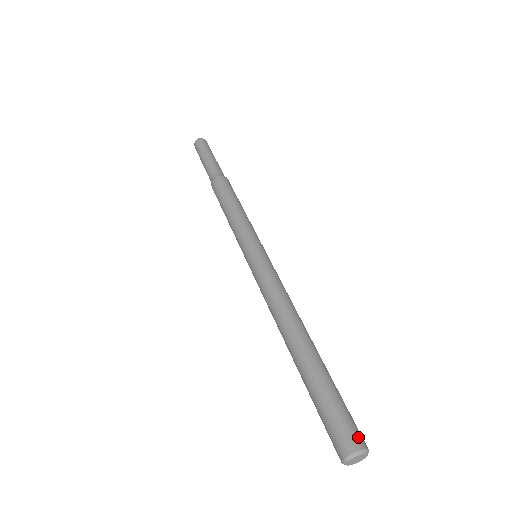
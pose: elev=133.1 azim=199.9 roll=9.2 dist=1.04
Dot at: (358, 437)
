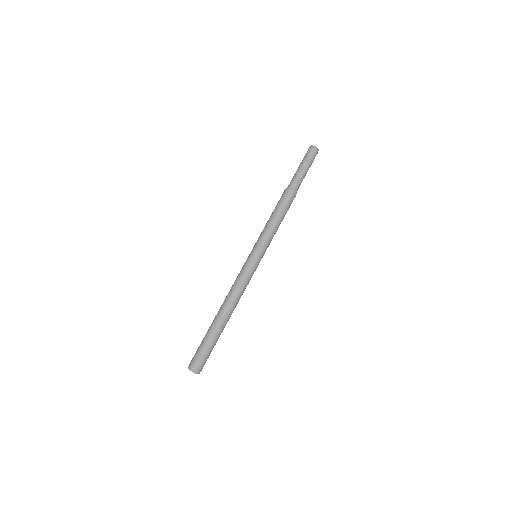
Dot at: (197, 366)
